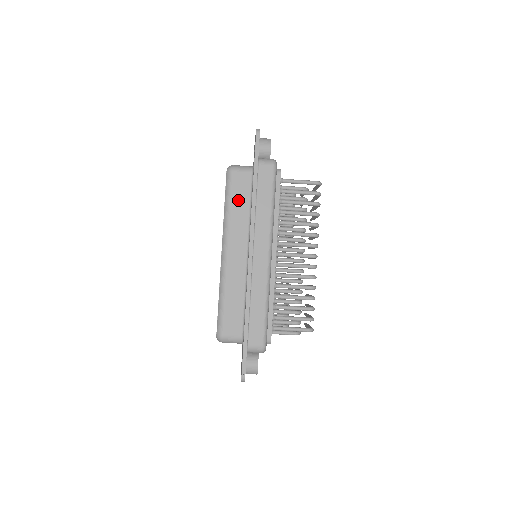
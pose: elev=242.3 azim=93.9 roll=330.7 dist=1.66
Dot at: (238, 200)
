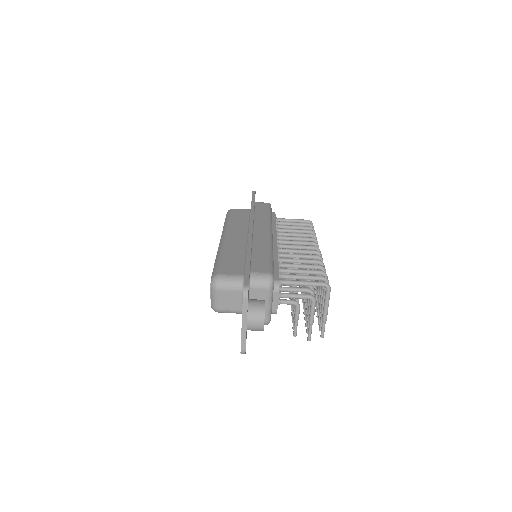
Dot at: (238, 217)
